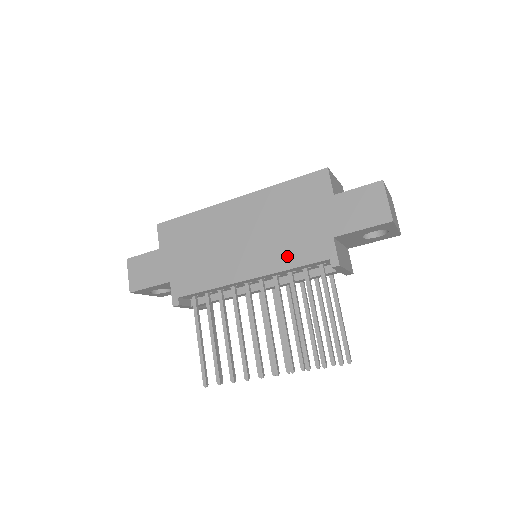
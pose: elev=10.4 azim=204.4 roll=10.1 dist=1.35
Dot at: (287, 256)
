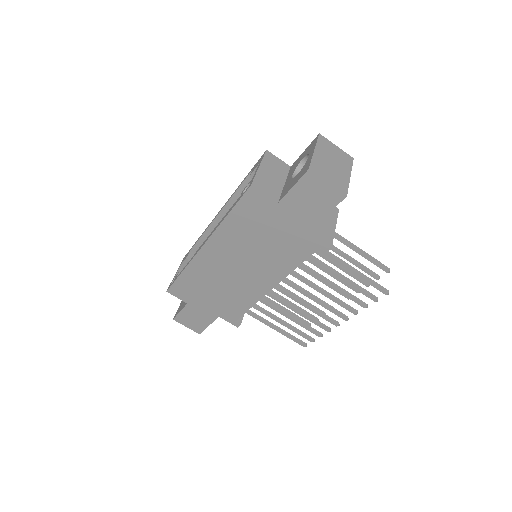
Dot at: (285, 262)
